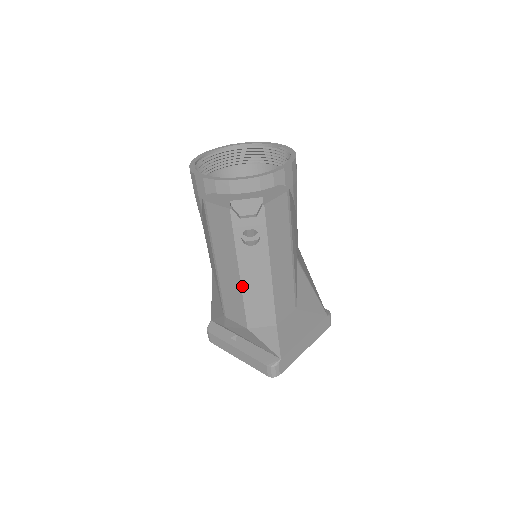
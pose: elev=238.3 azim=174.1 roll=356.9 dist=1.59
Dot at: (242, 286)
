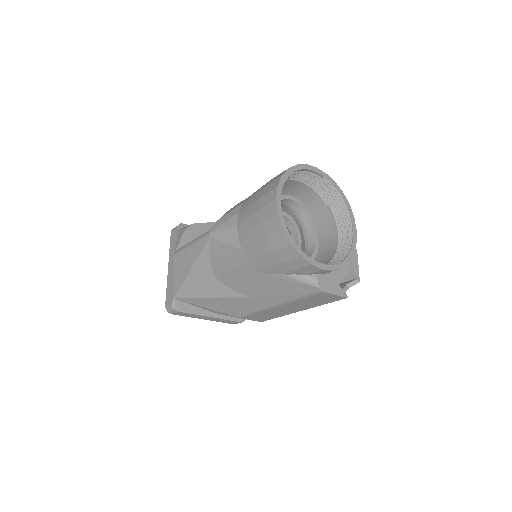
Dot at: occluded
